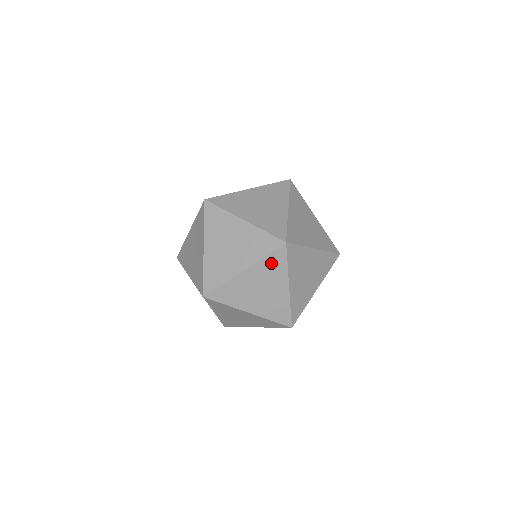
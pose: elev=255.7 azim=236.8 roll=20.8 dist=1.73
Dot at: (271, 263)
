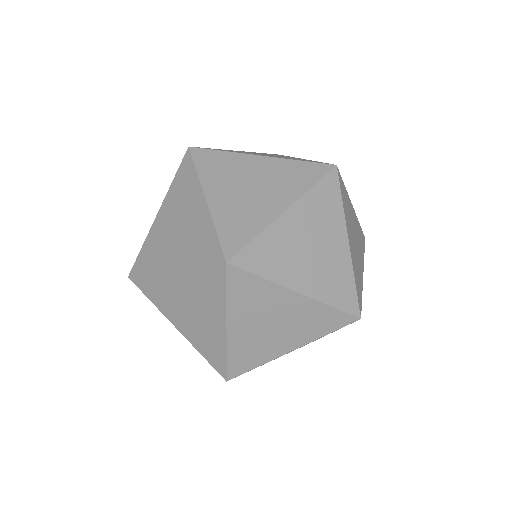
Dot at: (321, 199)
